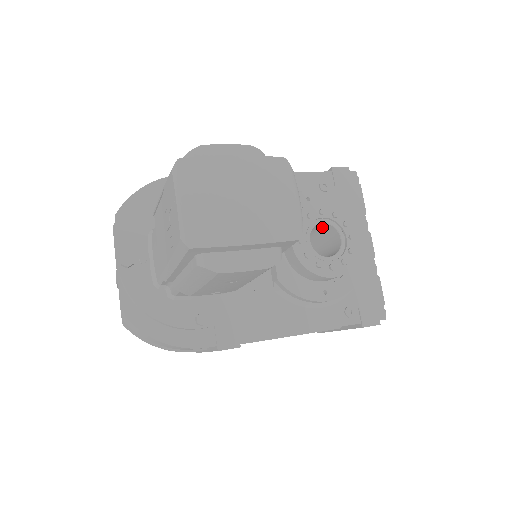
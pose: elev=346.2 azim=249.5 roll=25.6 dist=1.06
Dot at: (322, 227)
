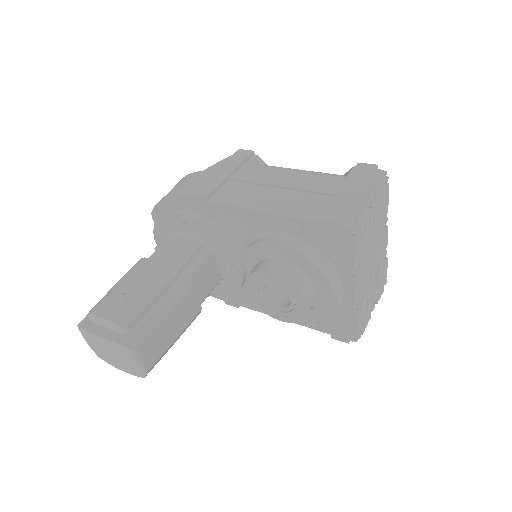
Dot at: occluded
